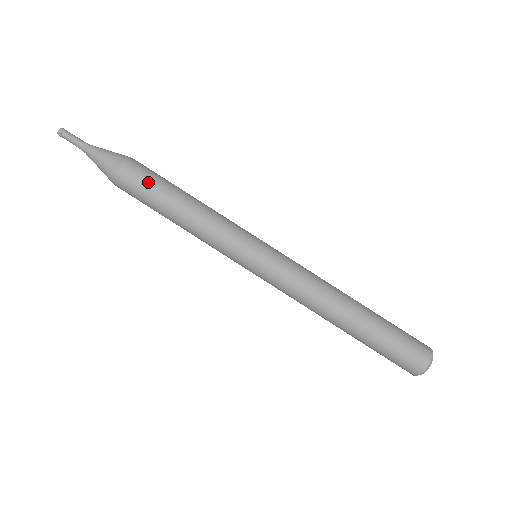
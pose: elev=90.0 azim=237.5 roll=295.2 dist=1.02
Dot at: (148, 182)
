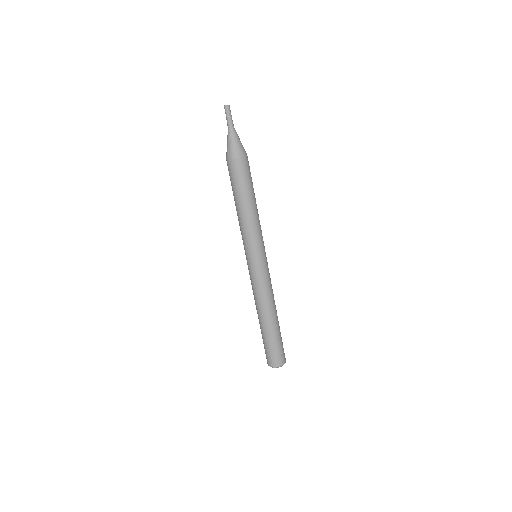
Dot at: (235, 180)
